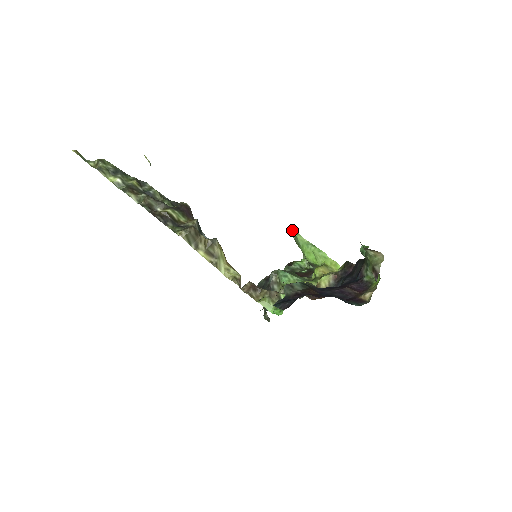
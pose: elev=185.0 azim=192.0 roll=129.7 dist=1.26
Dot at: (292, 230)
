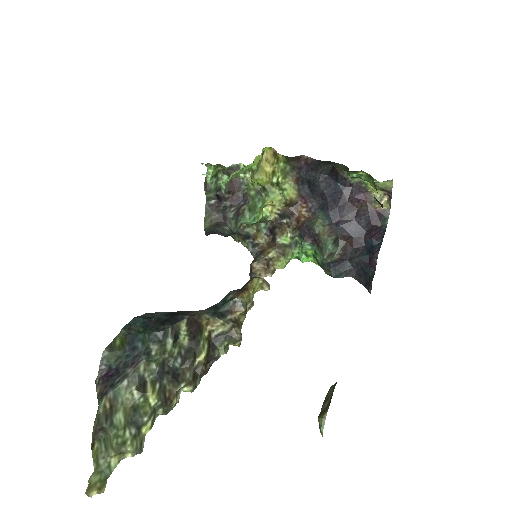
Dot at: occluded
